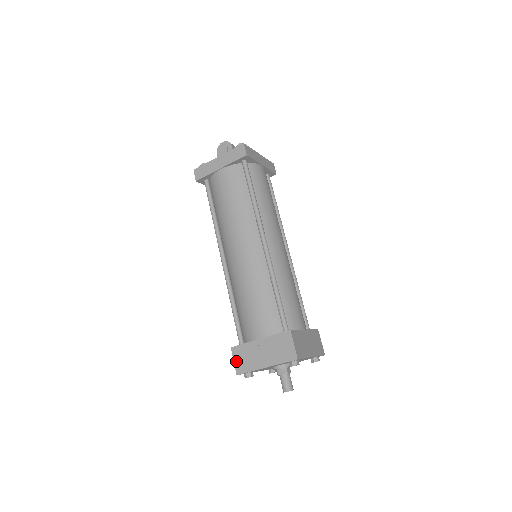
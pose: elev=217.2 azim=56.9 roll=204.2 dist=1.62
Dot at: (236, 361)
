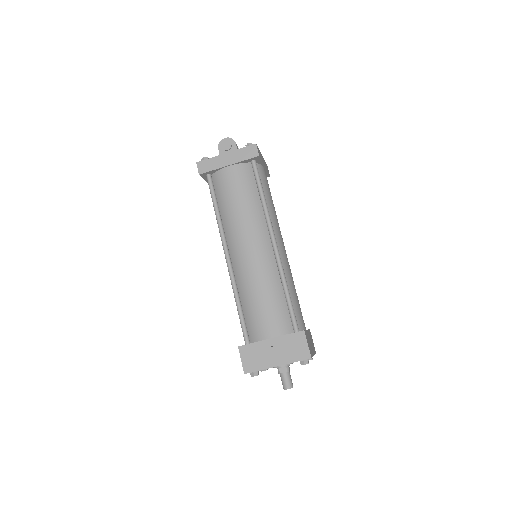
Dot at: (244, 360)
